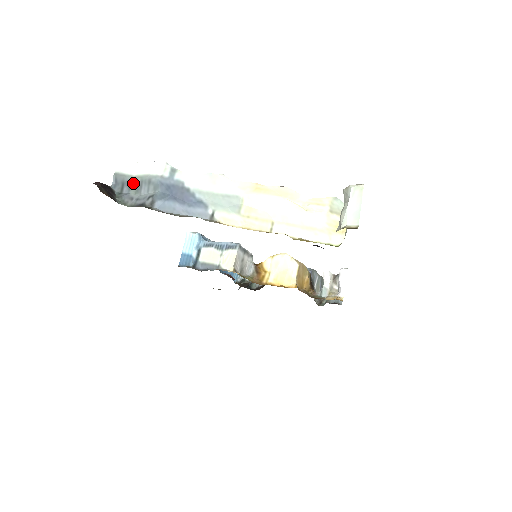
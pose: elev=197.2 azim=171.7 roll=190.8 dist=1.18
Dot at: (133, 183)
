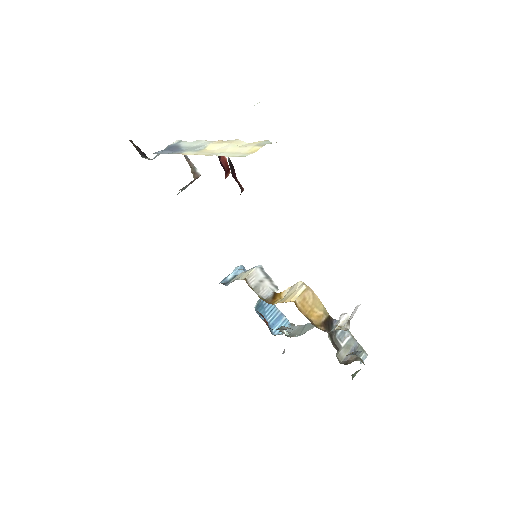
Dot at: occluded
